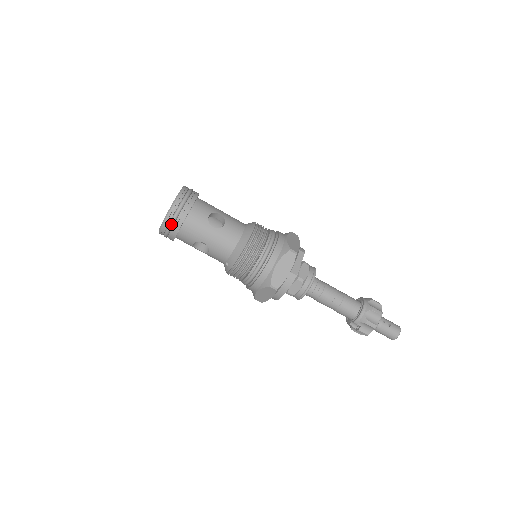
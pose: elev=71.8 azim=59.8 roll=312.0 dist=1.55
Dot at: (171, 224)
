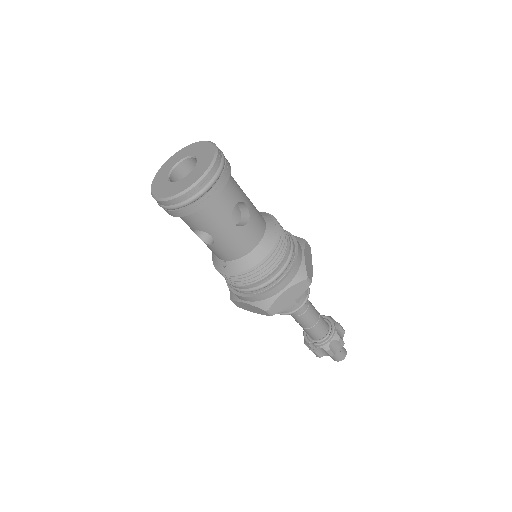
Dot at: (184, 205)
